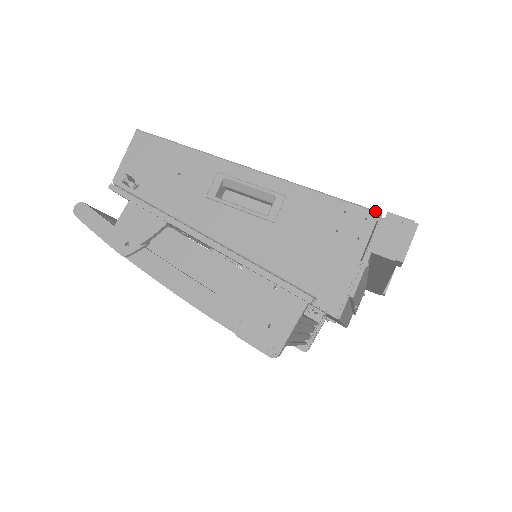
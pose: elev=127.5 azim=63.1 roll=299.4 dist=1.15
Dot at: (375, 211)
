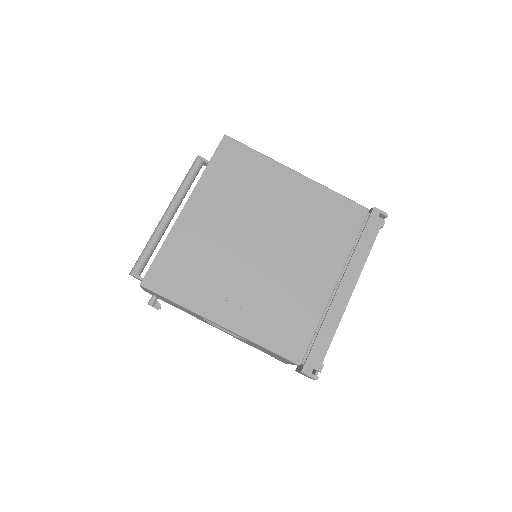
Dot at: (296, 364)
